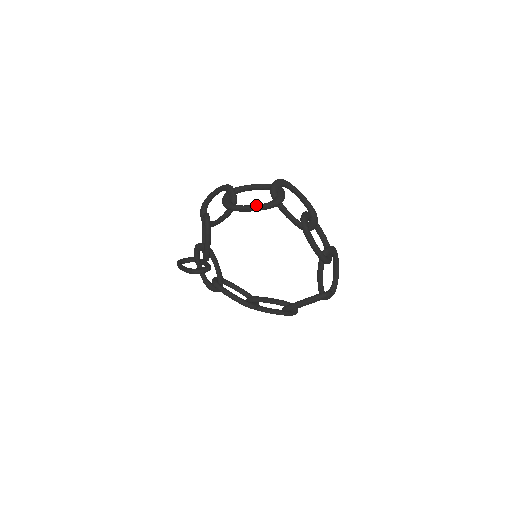
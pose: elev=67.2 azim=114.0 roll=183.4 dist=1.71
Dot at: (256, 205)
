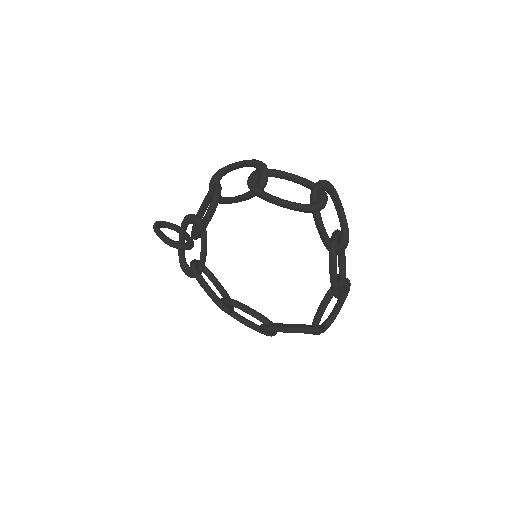
Dot at: (290, 201)
